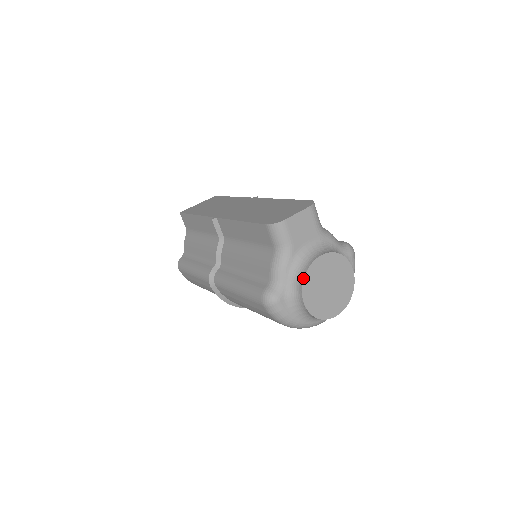
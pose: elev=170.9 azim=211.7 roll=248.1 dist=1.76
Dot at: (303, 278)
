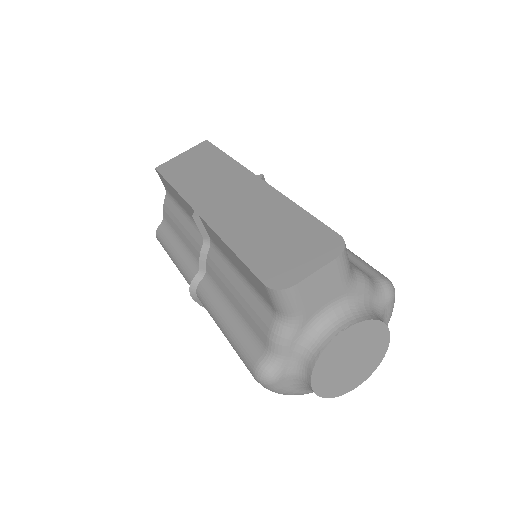
Dot at: (314, 362)
